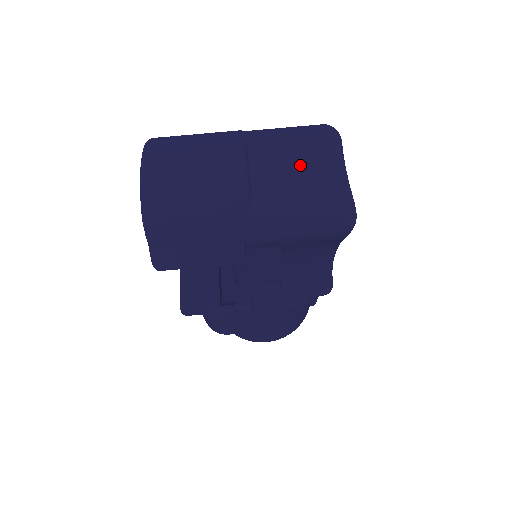
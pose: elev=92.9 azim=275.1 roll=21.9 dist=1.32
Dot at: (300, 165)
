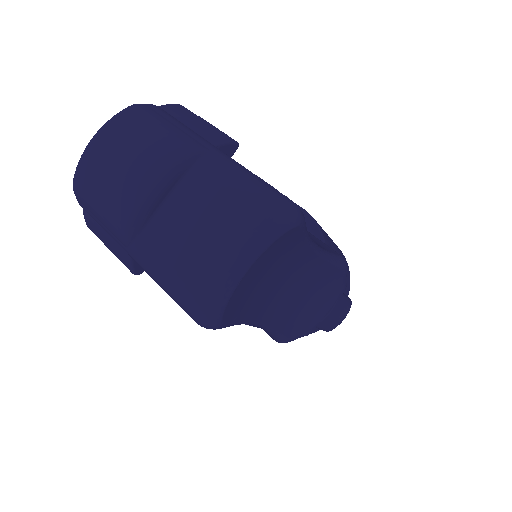
Dot at: (205, 230)
